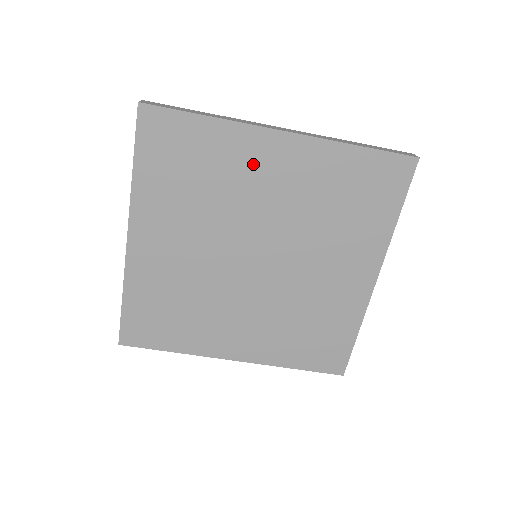
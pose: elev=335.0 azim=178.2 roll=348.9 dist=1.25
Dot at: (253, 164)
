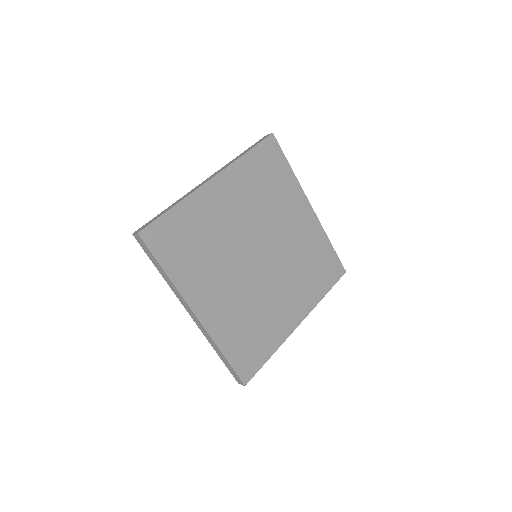
Dot at: (215, 208)
